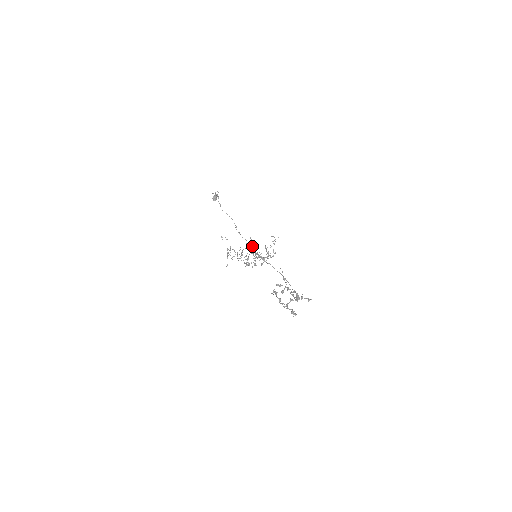
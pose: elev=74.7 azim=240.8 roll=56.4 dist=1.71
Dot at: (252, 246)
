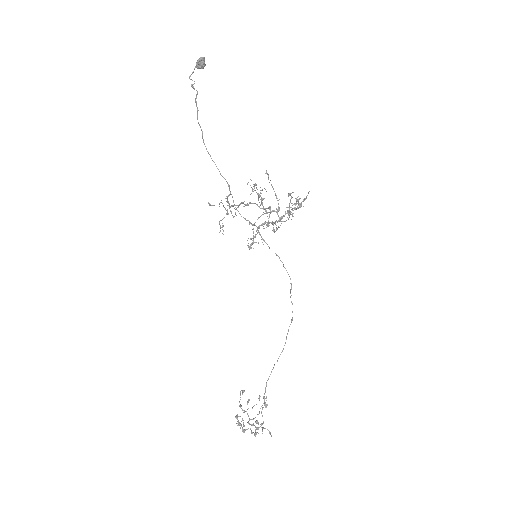
Dot at: (269, 182)
